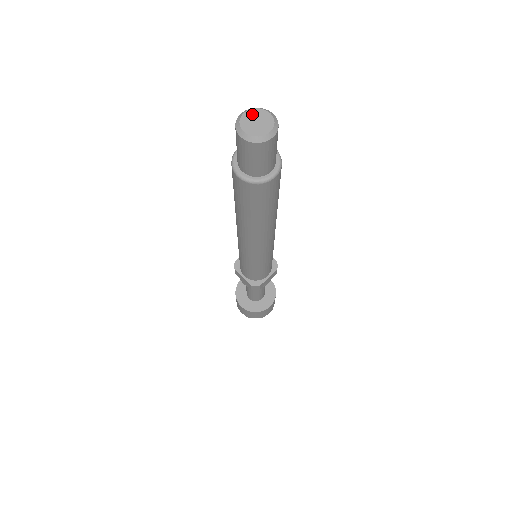
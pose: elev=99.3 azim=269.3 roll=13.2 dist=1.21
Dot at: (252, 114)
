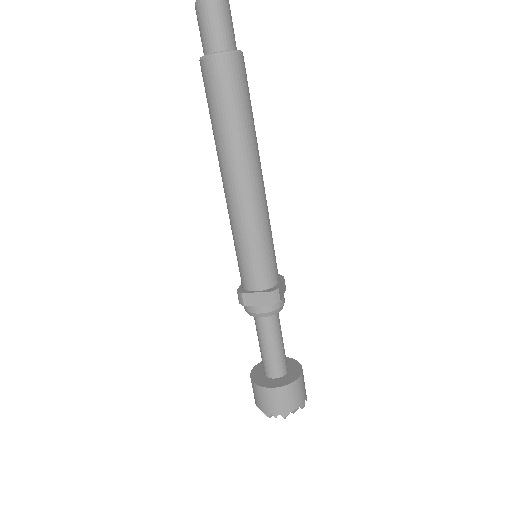
Dot at: occluded
